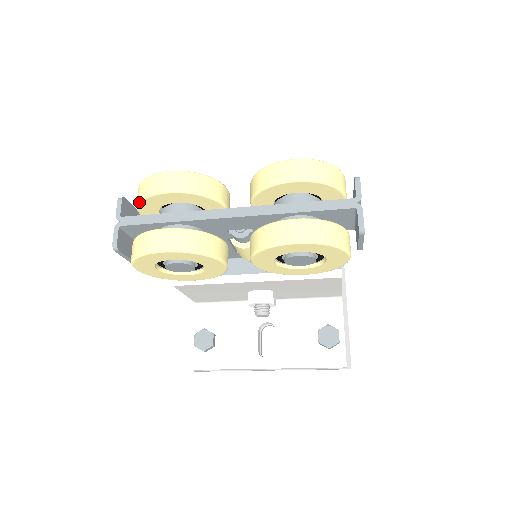
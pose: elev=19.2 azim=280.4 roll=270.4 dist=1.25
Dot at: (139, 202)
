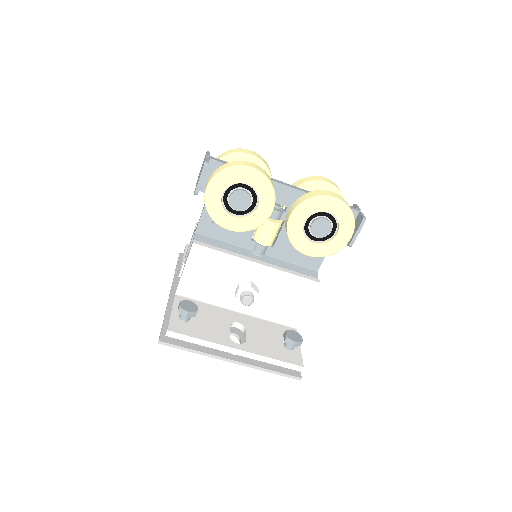
Dot at: (224, 157)
